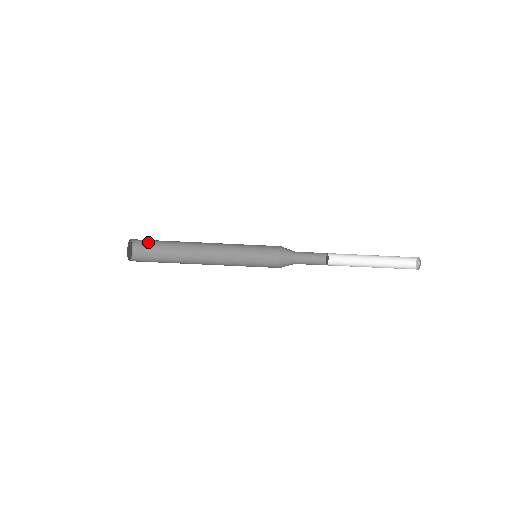
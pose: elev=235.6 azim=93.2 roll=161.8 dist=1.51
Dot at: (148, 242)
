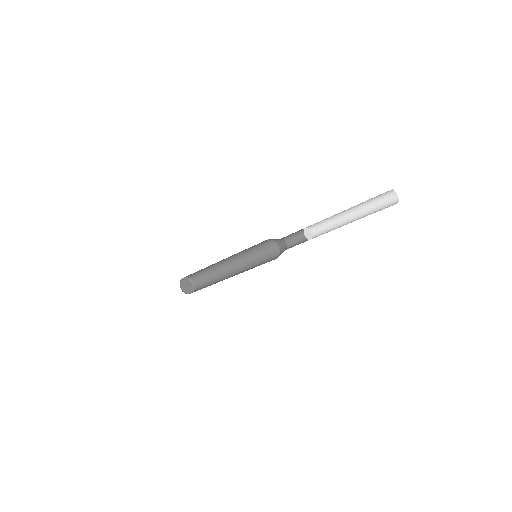
Dot at: (198, 276)
